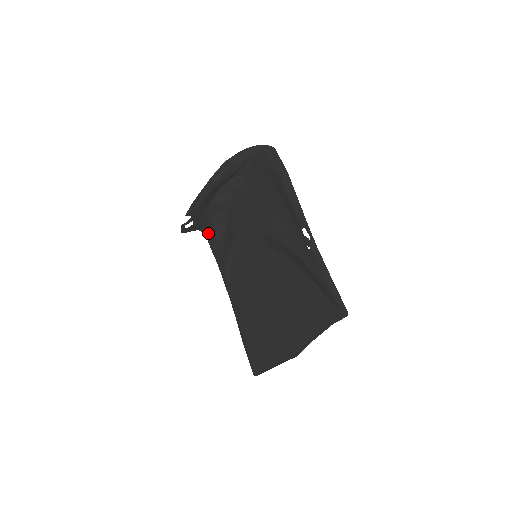
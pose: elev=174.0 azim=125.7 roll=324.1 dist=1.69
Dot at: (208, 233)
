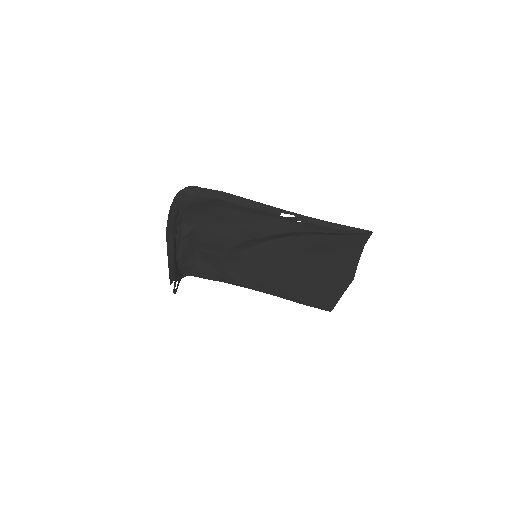
Dot at: (192, 273)
